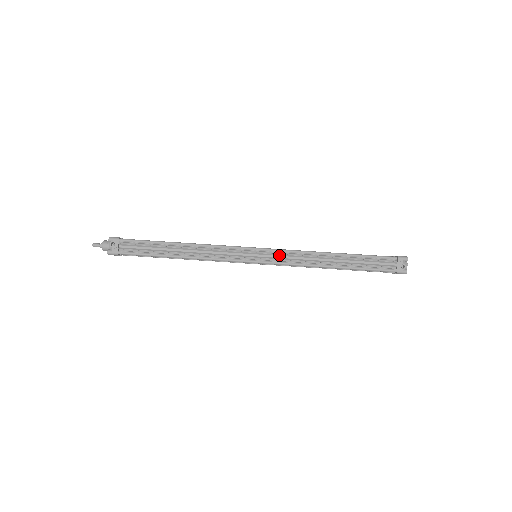
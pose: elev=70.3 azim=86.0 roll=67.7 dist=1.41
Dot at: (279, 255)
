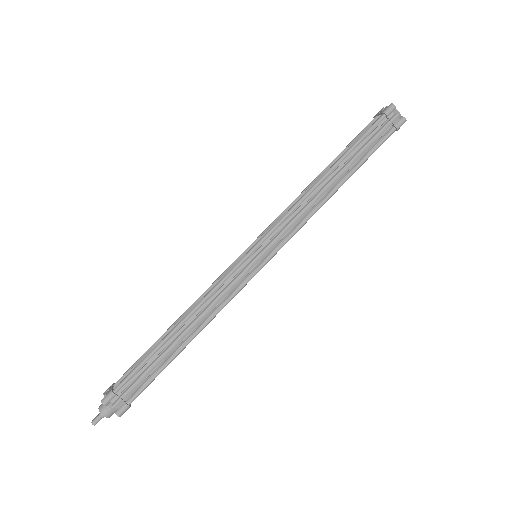
Dot at: (270, 227)
